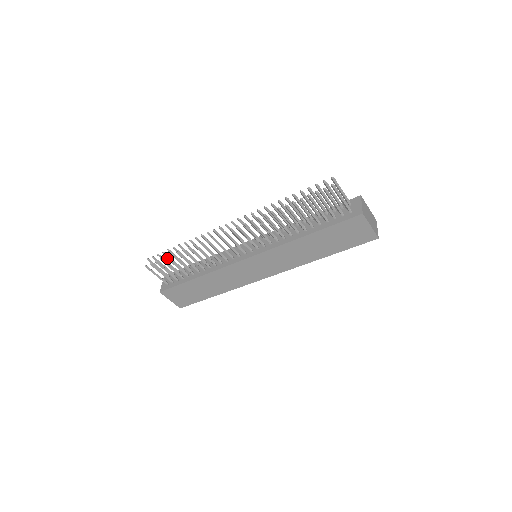
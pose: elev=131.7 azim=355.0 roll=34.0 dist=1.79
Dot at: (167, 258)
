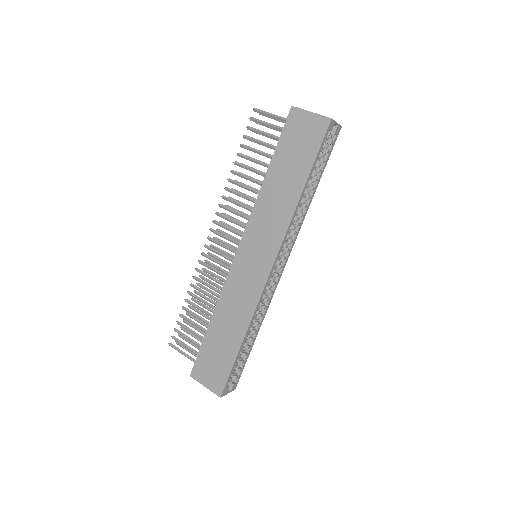
Dot at: (180, 315)
